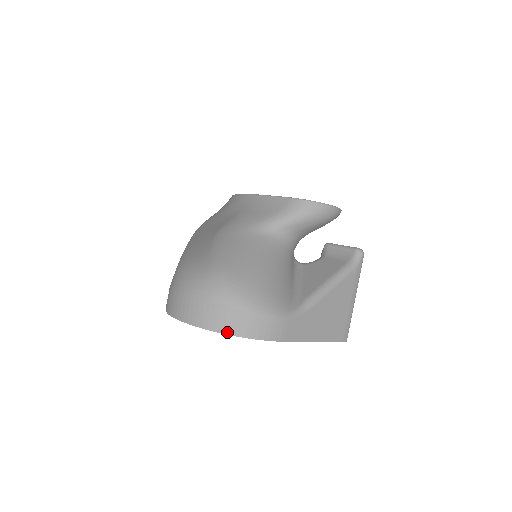
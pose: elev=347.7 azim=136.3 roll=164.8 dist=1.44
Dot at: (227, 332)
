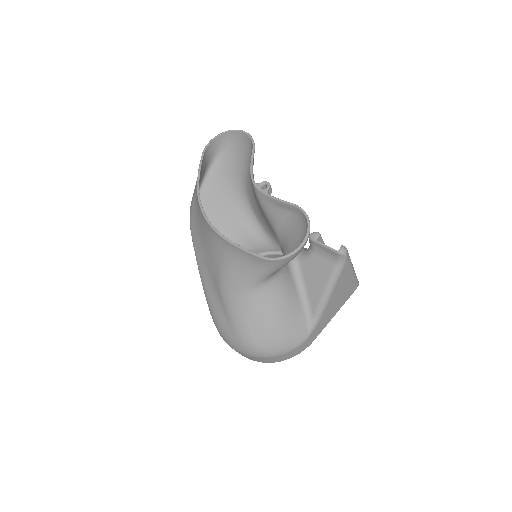
Dot at: occluded
